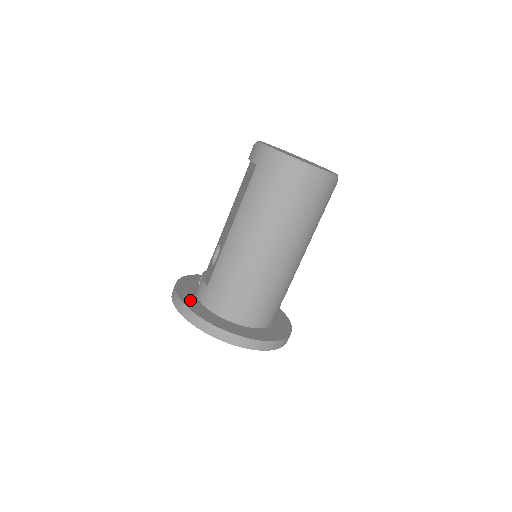
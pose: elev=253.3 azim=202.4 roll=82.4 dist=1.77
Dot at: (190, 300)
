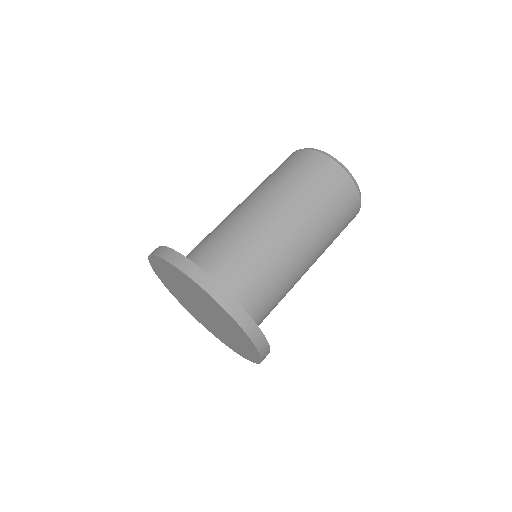
Dot at: occluded
